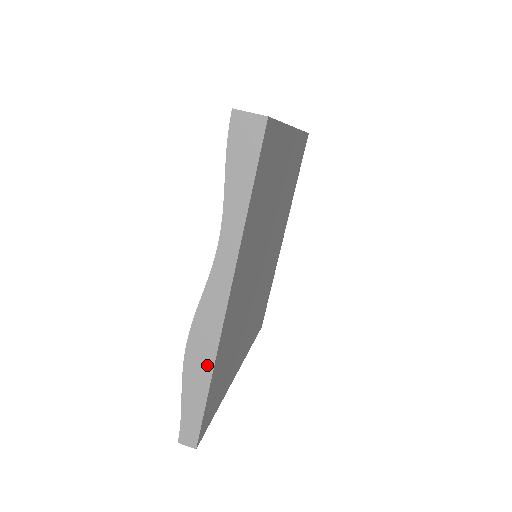
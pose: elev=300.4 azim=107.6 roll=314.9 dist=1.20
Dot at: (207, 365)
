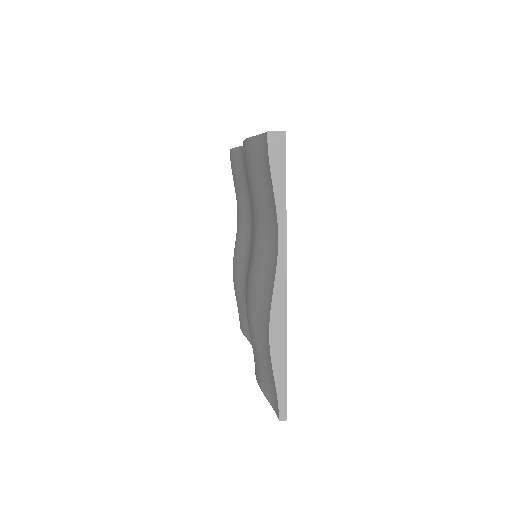
Dot at: occluded
